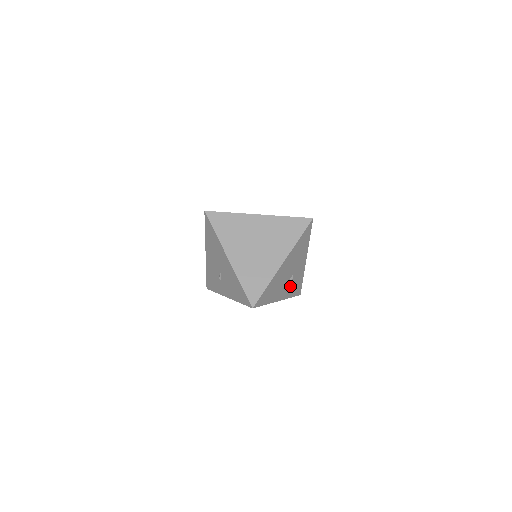
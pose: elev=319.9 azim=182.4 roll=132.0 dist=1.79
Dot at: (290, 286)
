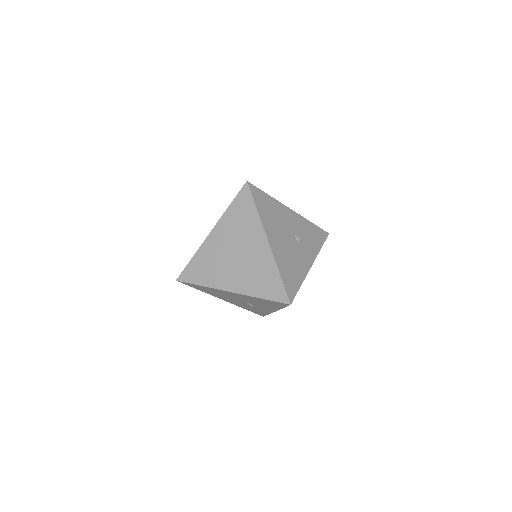
Dot at: (306, 244)
